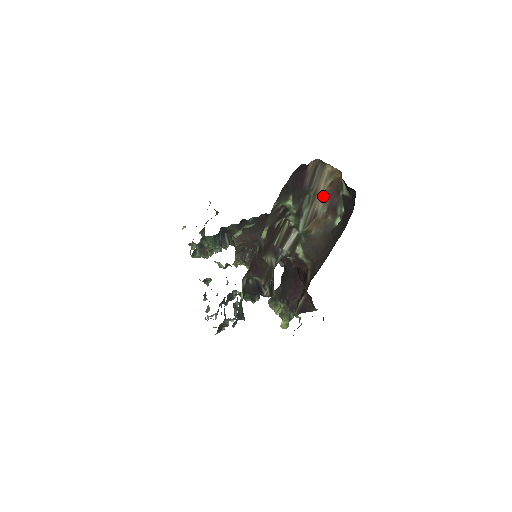
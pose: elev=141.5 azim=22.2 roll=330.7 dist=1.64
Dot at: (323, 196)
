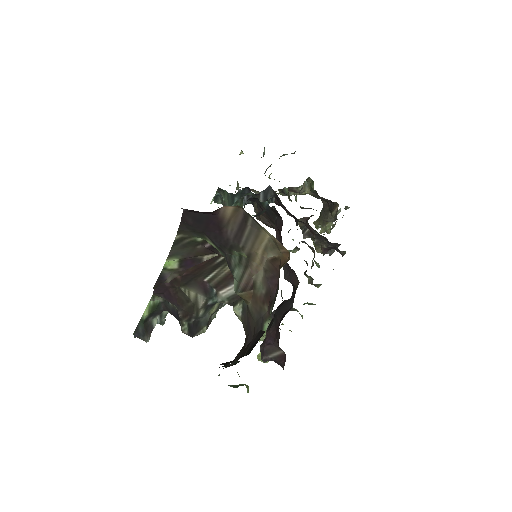
Dot at: (263, 269)
